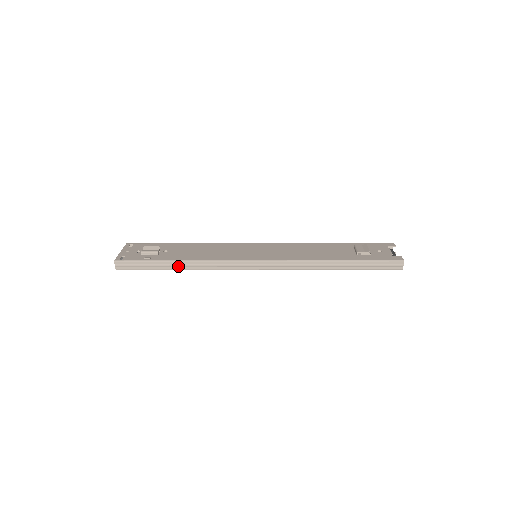
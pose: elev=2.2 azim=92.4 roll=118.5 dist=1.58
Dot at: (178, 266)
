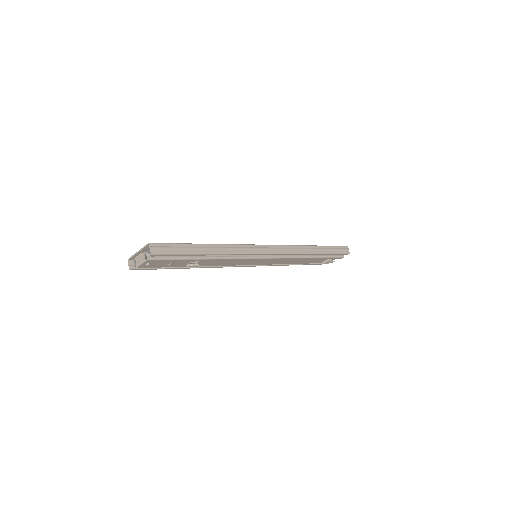
Dot at: (211, 249)
